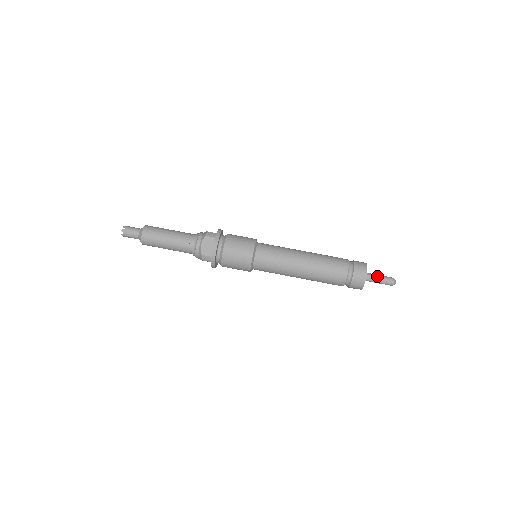
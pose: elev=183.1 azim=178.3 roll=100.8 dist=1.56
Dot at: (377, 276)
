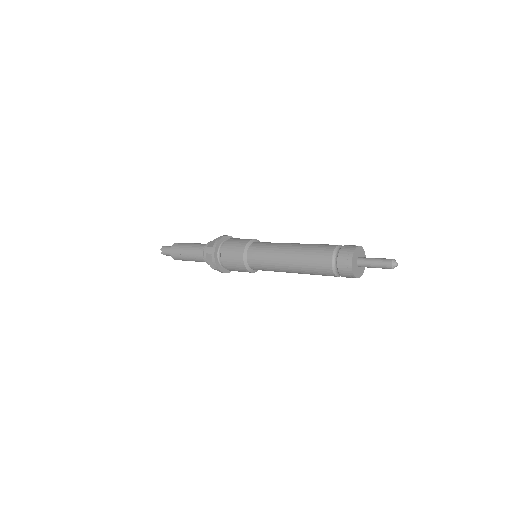
Dot at: (371, 262)
